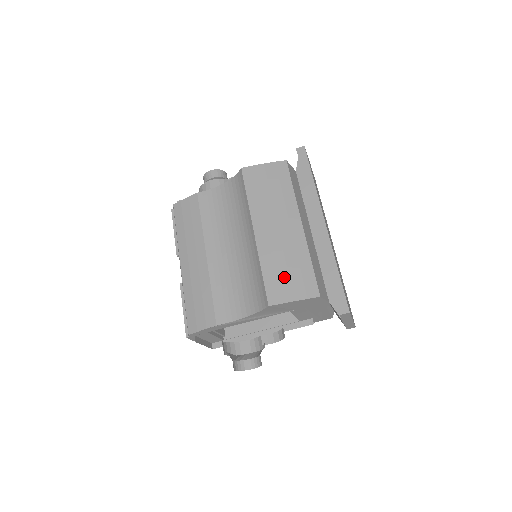
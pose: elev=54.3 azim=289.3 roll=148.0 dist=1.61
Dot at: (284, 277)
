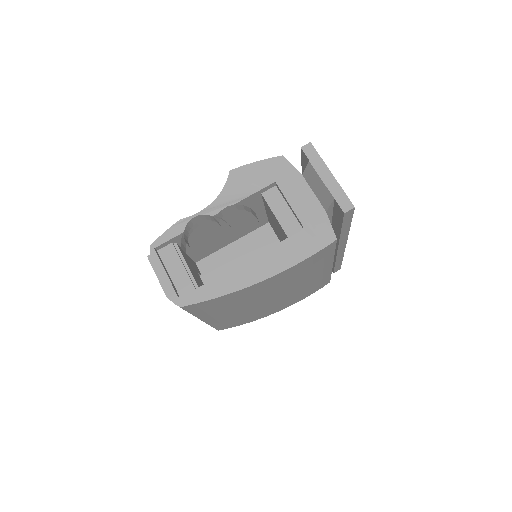
Dot at: occluded
